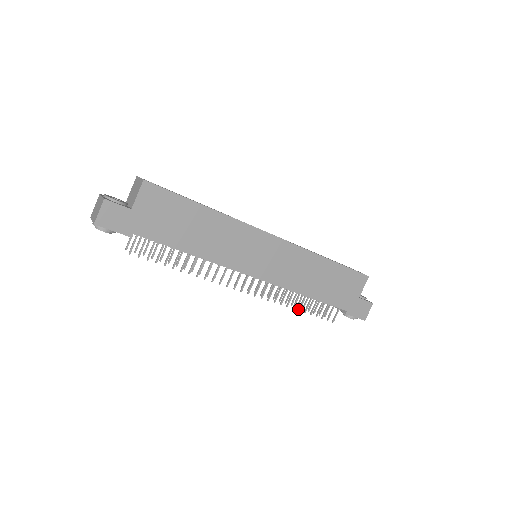
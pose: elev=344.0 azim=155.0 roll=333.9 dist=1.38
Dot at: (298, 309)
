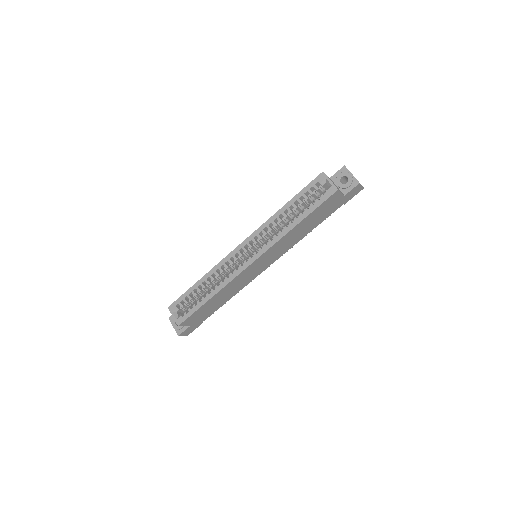
Dot at: occluded
